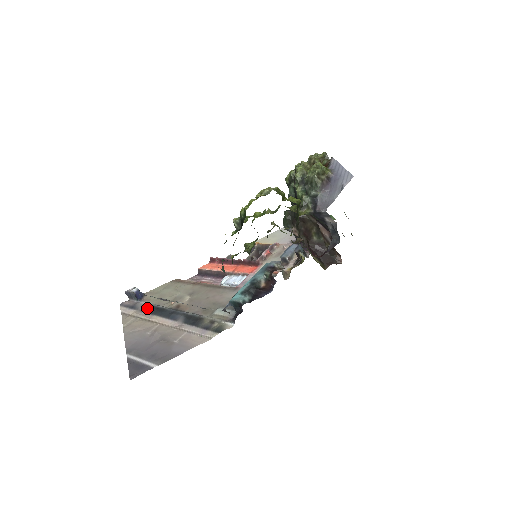
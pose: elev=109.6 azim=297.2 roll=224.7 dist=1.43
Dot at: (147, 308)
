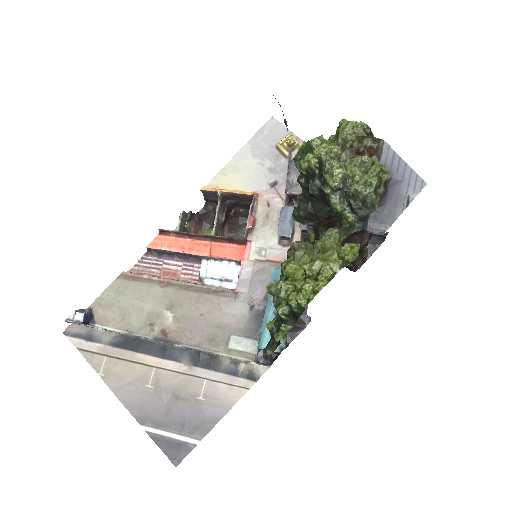
Dot at: (117, 340)
